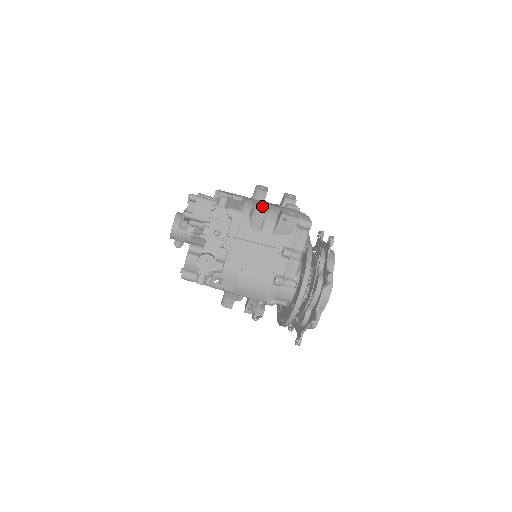
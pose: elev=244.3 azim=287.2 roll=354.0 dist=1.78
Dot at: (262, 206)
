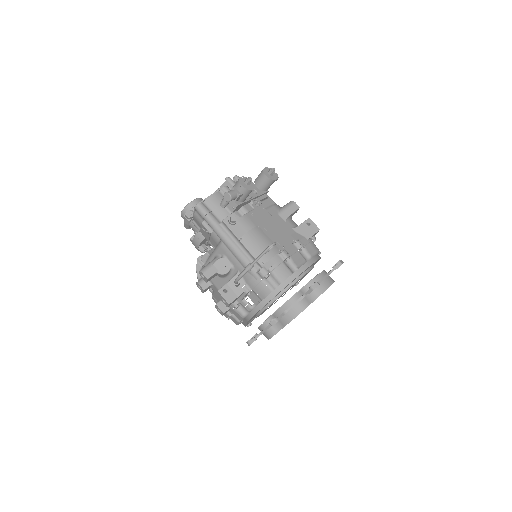
Dot at: (296, 205)
